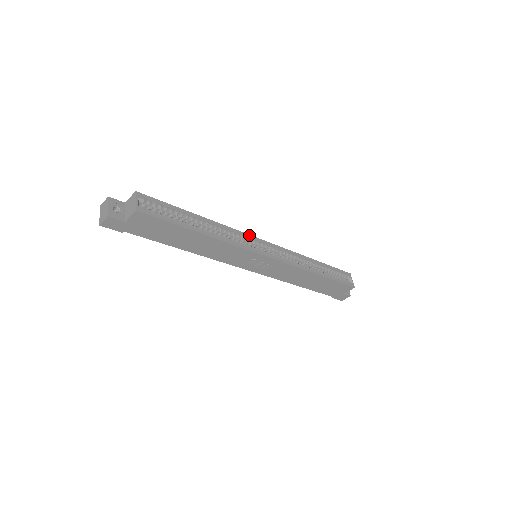
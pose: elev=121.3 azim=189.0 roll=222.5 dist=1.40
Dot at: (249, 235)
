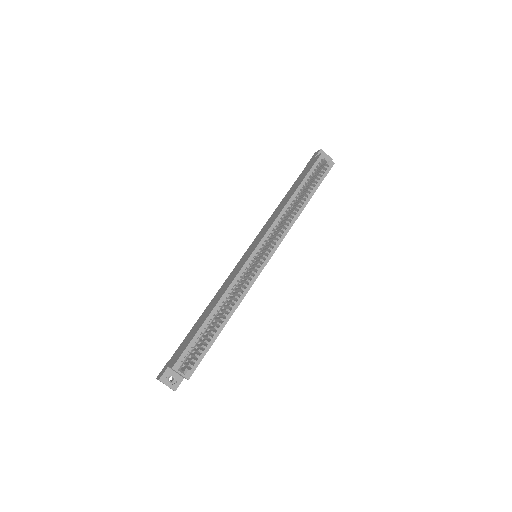
Dot at: (244, 265)
